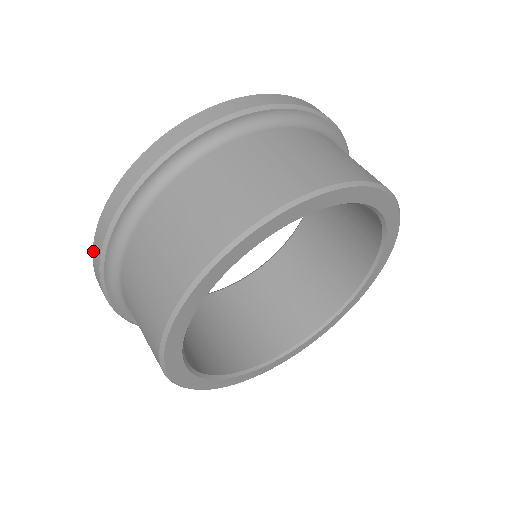
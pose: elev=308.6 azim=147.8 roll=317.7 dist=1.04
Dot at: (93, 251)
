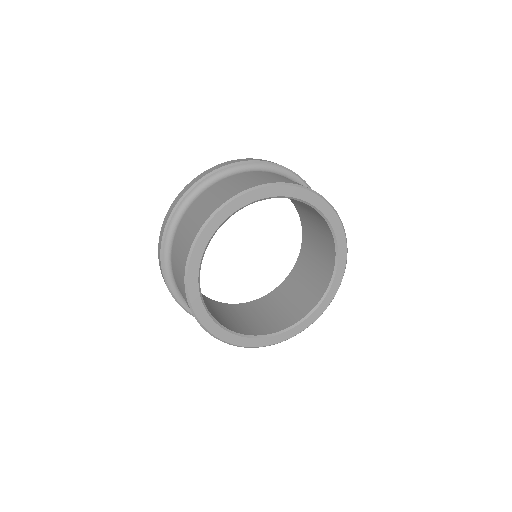
Dot at: (159, 265)
